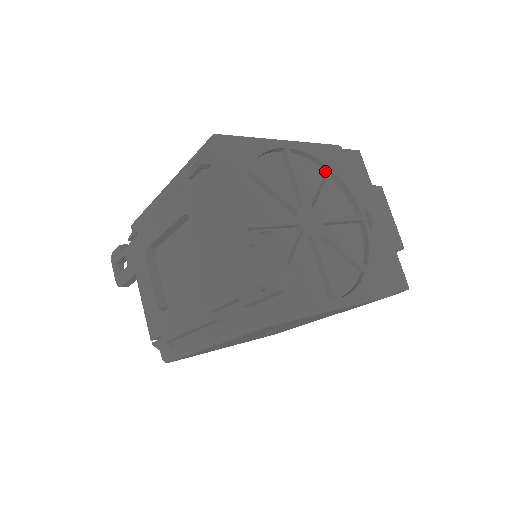
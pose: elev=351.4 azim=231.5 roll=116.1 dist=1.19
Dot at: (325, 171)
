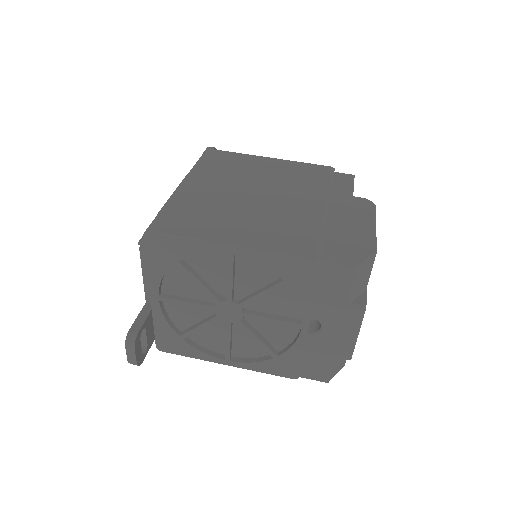
Dot at: occluded
